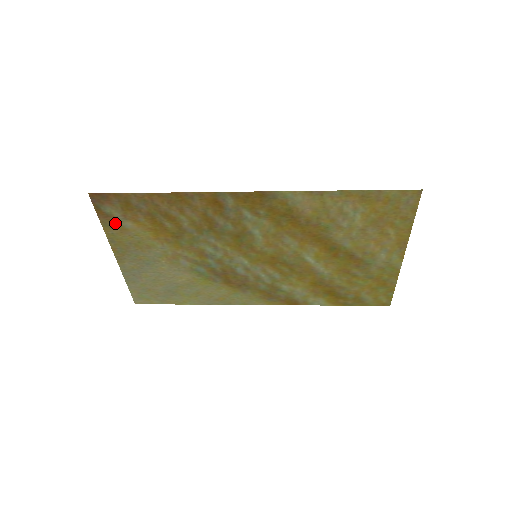
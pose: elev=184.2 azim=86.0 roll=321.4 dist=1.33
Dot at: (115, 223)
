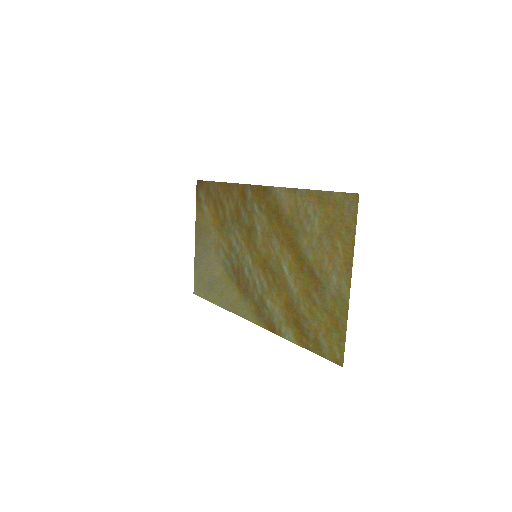
Dot at: (201, 207)
